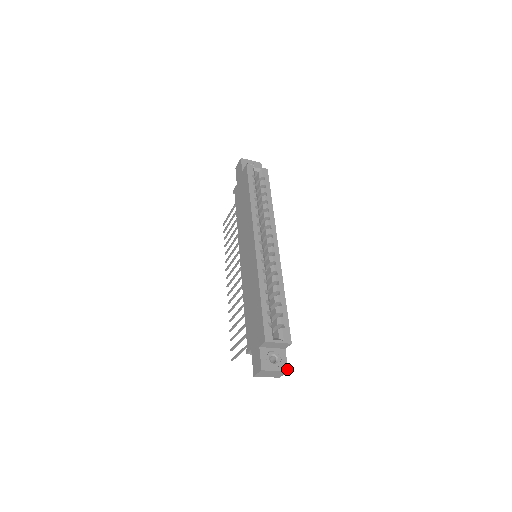
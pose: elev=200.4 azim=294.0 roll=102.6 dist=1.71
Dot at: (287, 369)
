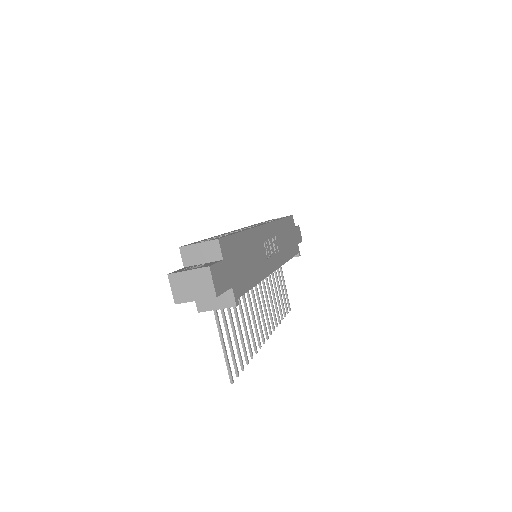
Dot at: (209, 266)
